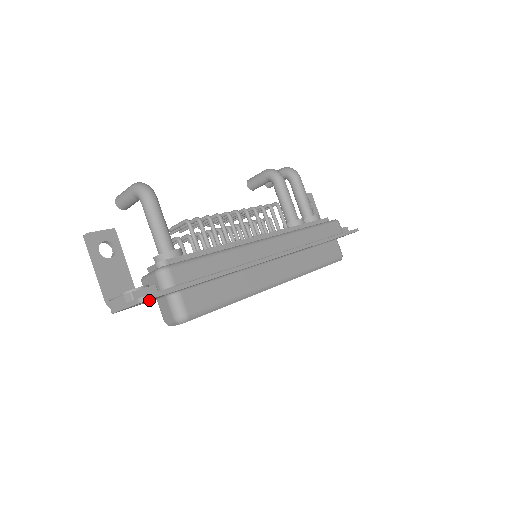
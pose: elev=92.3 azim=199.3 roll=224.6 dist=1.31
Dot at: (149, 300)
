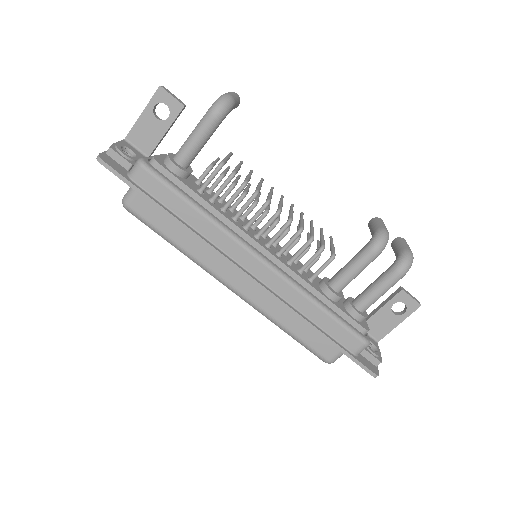
Dot at: occluded
